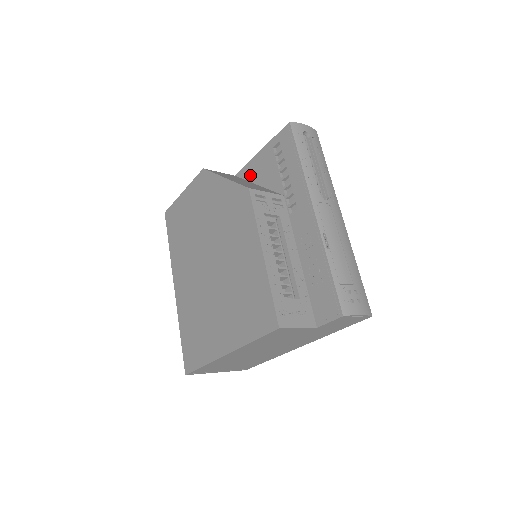
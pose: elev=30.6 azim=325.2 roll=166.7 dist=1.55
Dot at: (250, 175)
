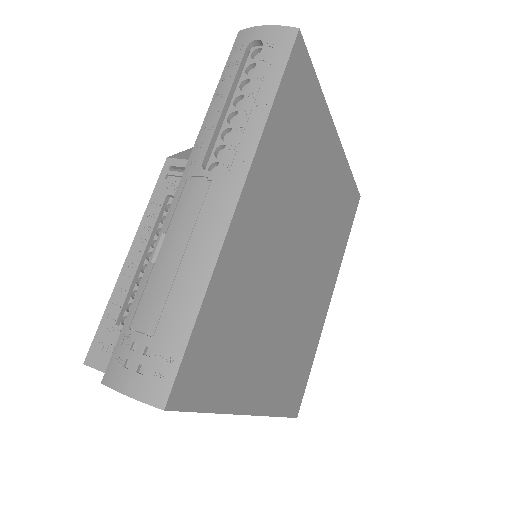
Dot at: occluded
